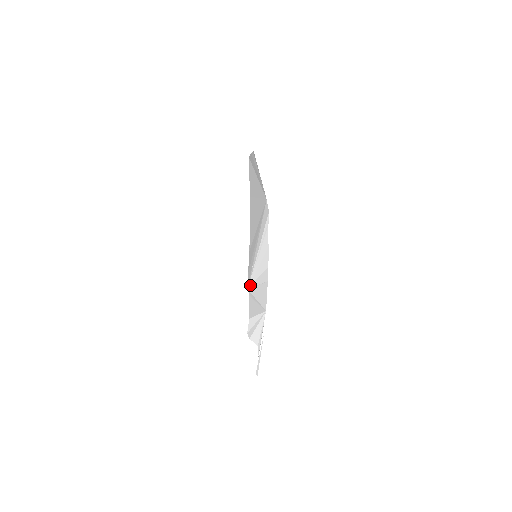
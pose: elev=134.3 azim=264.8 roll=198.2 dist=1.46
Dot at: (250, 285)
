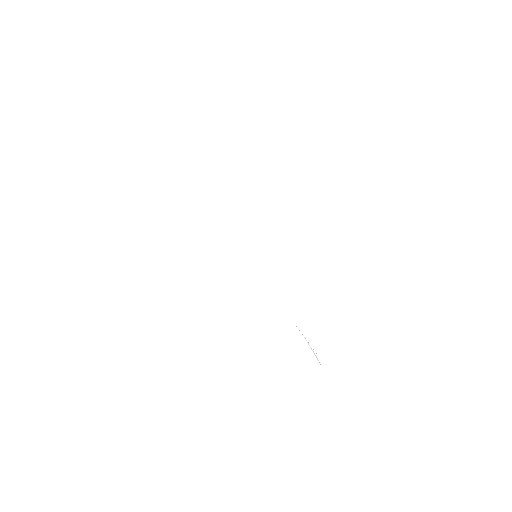
Dot at: occluded
